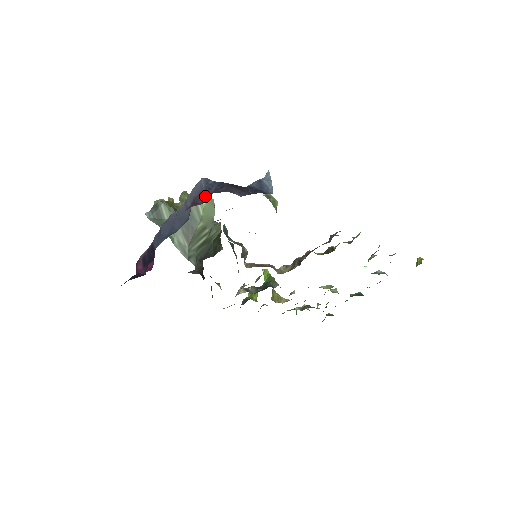
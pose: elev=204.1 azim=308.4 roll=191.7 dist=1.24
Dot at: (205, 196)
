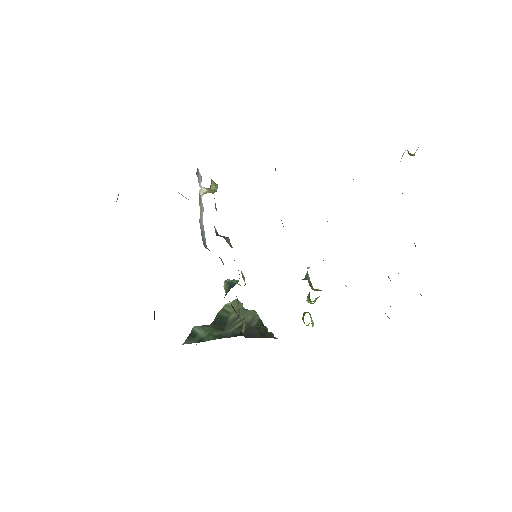
Dot at: occluded
